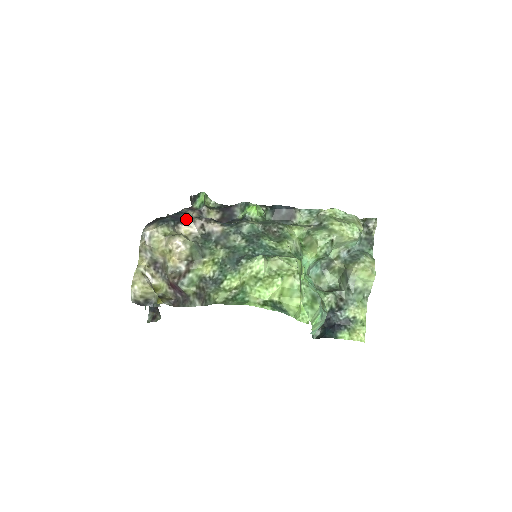
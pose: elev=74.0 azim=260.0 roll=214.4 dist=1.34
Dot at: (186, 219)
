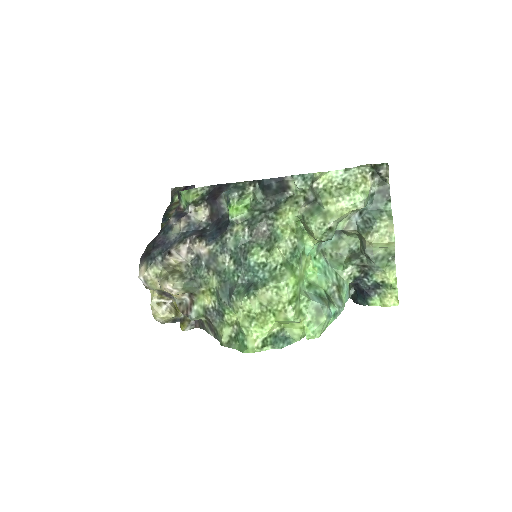
Dot at: (172, 243)
